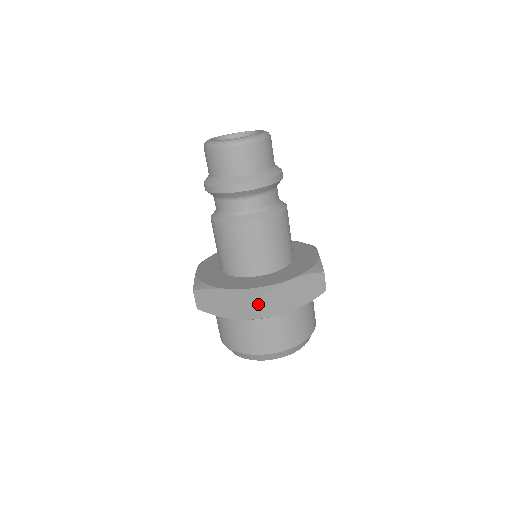
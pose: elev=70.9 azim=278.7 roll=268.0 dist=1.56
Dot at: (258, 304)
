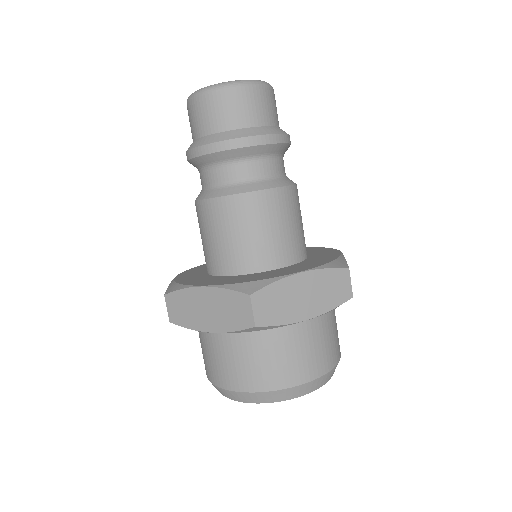
Dot at: (249, 304)
